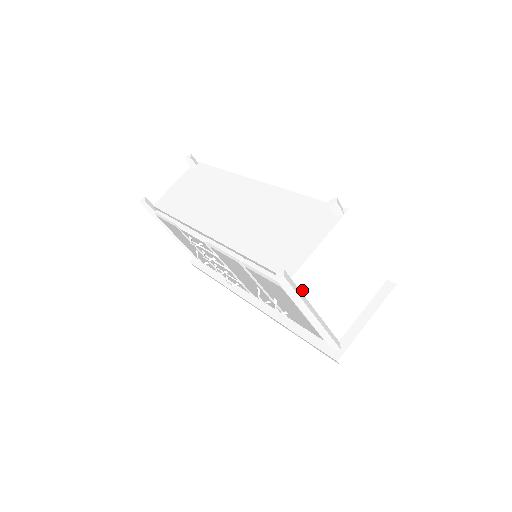
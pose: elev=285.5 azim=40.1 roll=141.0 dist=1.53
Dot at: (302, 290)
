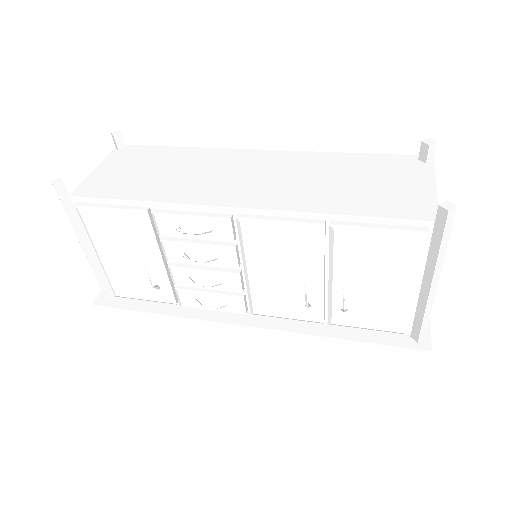
Dot at: occluded
